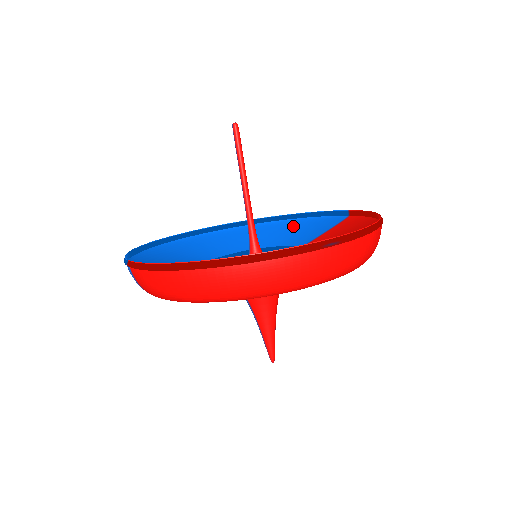
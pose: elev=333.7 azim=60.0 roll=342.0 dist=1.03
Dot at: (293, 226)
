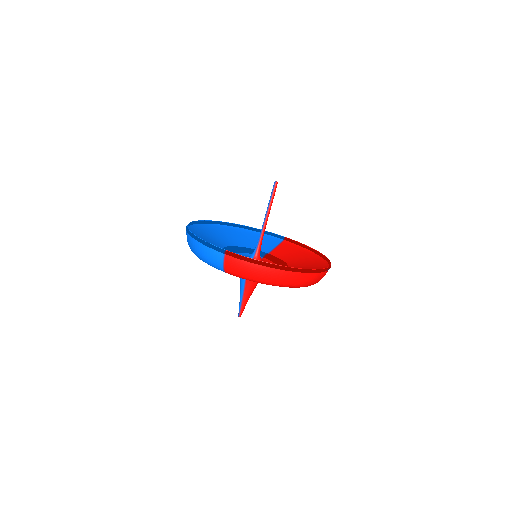
Dot at: (248, 235)
